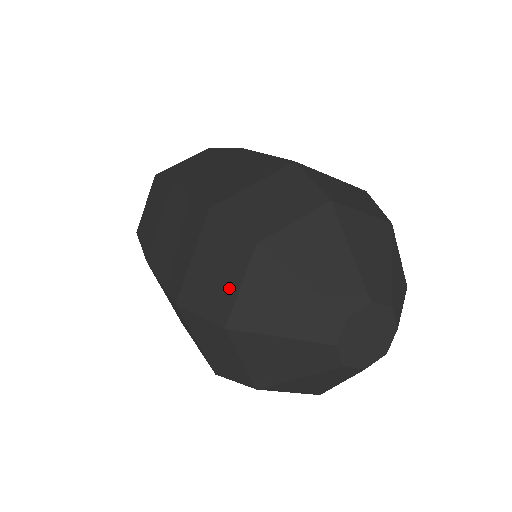
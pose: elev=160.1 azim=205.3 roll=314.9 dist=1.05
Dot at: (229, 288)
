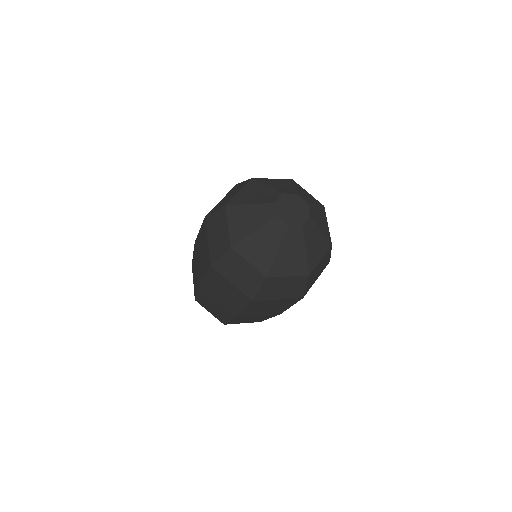
Dot at: (225, 232)
